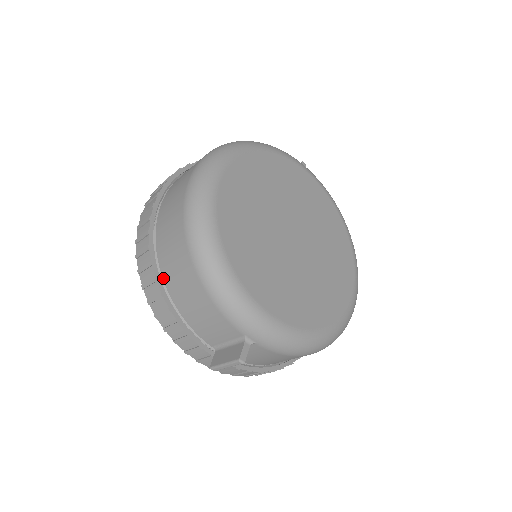
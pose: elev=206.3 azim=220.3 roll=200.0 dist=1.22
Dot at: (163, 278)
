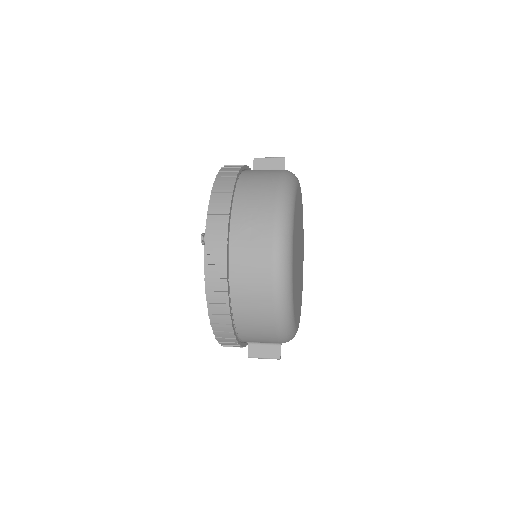
Dot at: (235, 322)
